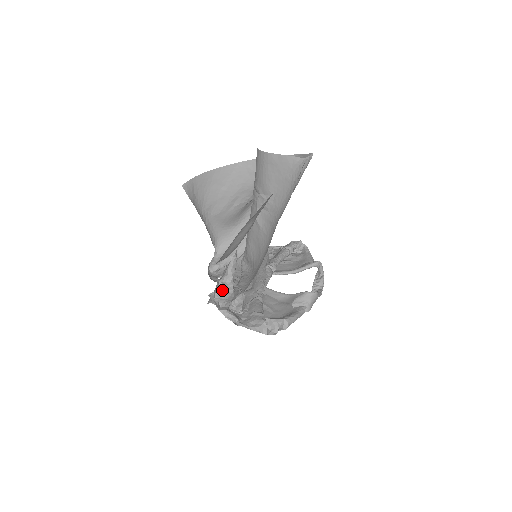
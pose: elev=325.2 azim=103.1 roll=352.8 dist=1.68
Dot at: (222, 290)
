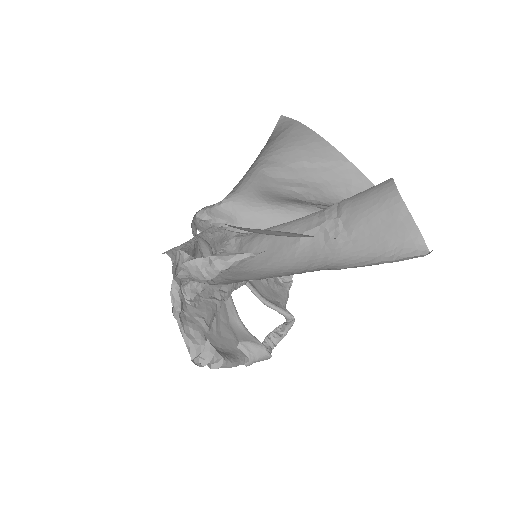
Dot at: (201, 266)
